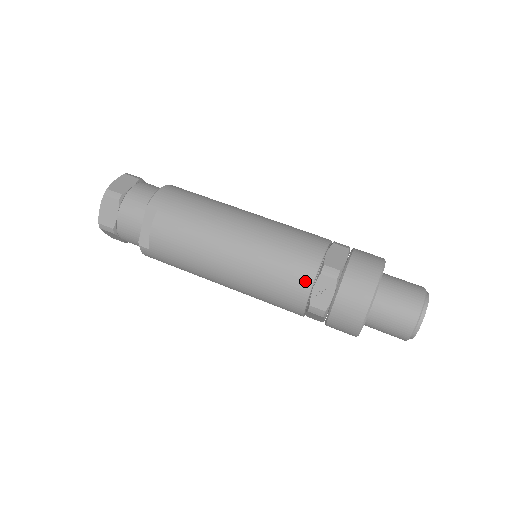
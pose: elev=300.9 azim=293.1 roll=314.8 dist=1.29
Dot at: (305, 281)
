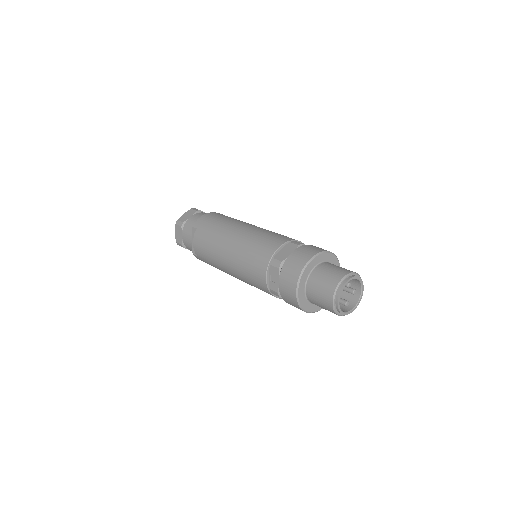
Dot at: (262, 271)
